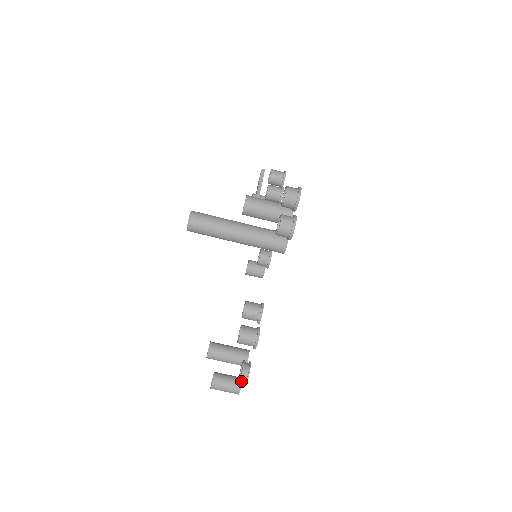
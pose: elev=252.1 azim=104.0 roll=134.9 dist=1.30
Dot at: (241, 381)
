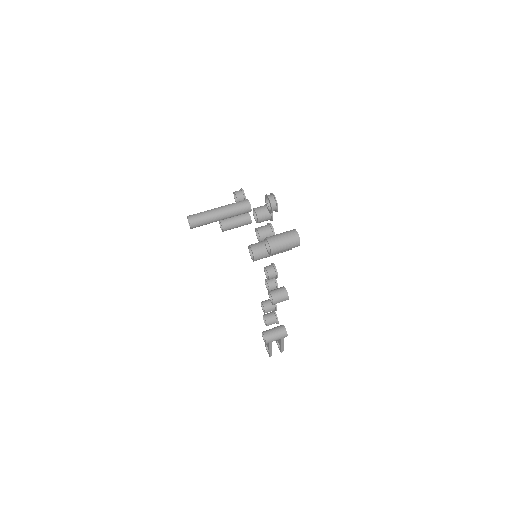
Dot at: occluded
